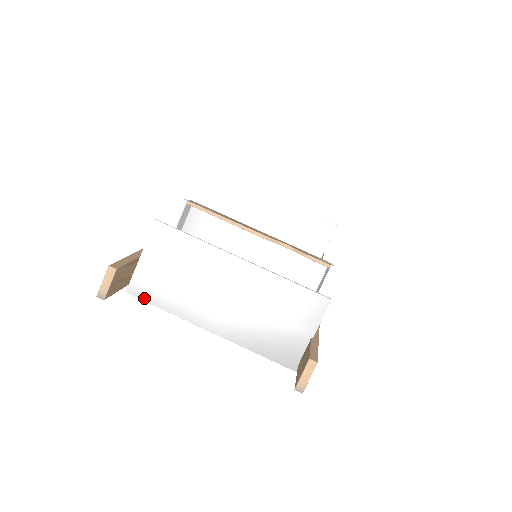
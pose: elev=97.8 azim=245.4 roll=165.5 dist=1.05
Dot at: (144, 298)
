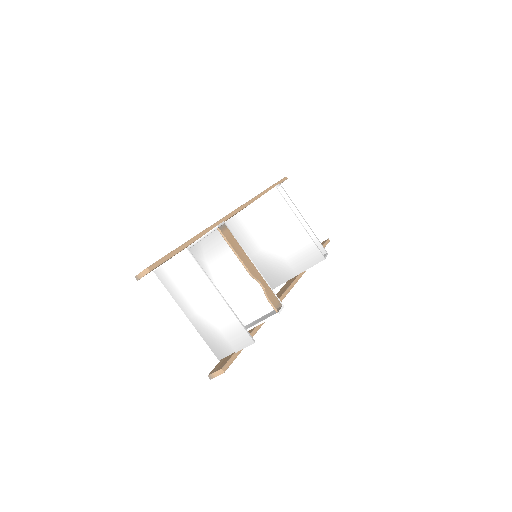
Dot at: (161, 280)
